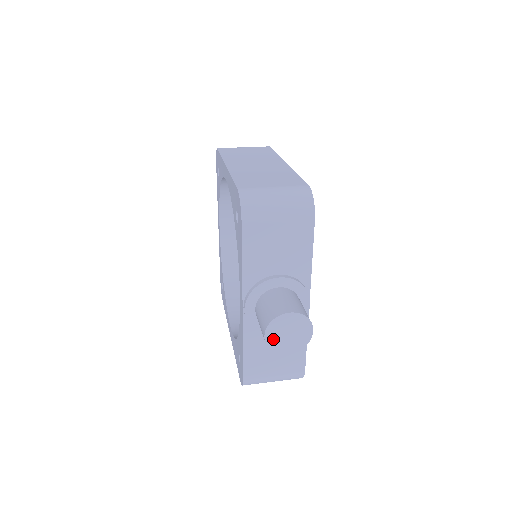
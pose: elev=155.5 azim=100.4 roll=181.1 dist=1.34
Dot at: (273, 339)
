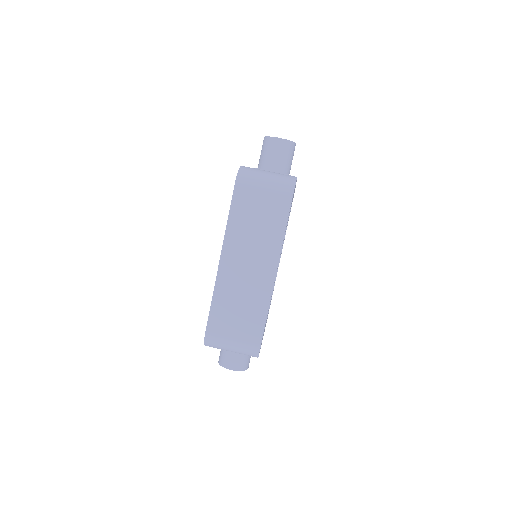
Dot at: occluded
